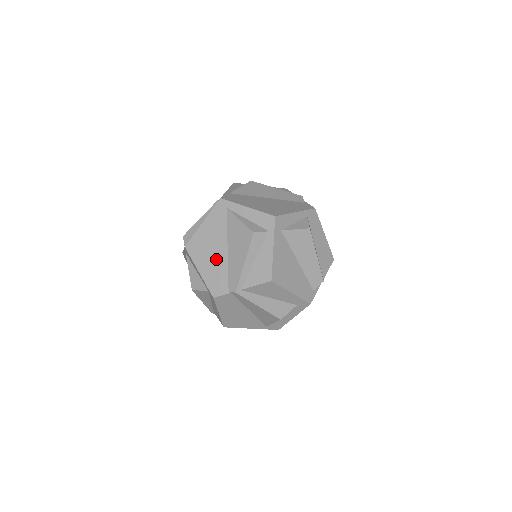
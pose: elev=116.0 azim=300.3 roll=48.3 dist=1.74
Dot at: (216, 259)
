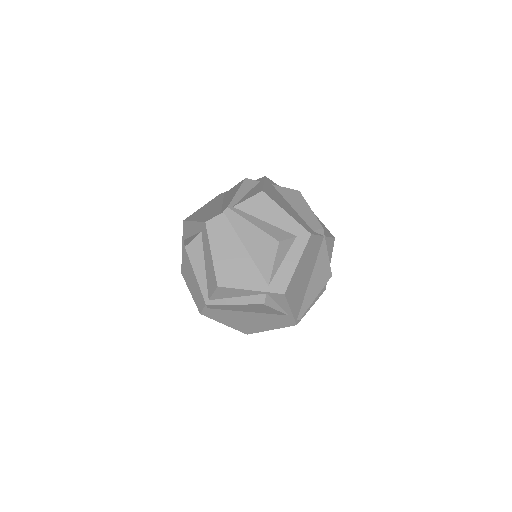
Dot at: (211, 210)
